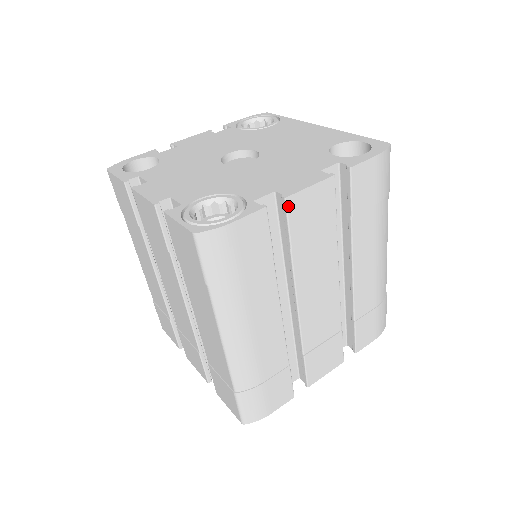
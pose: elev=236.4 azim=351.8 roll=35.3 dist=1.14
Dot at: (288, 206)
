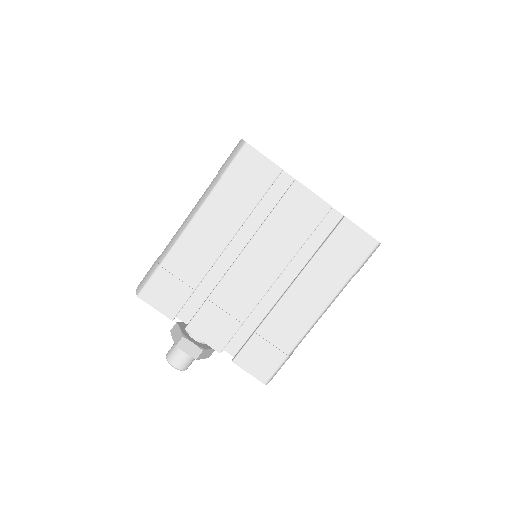
Dot at: occluded
